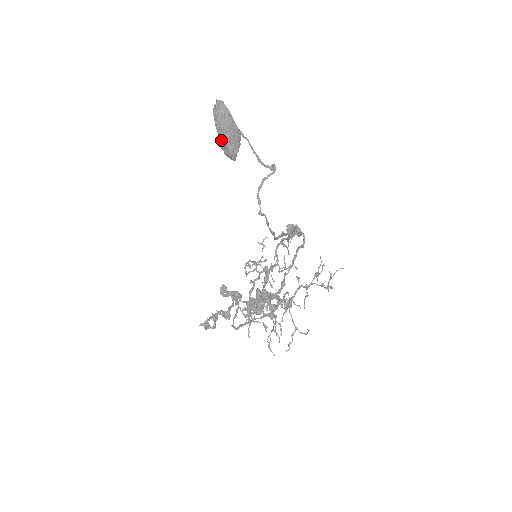
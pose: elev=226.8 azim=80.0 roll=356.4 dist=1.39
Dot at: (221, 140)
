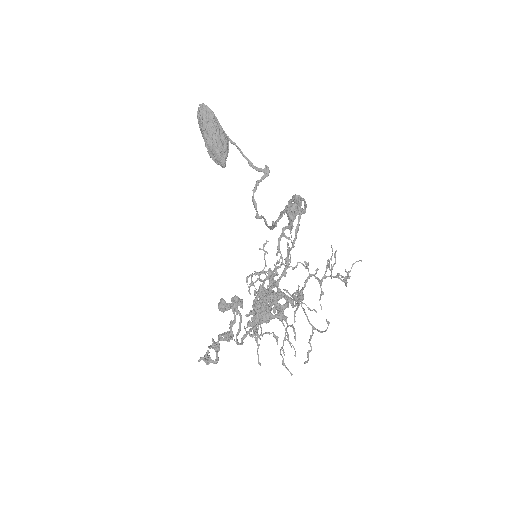
Dot at: (207, 144)
